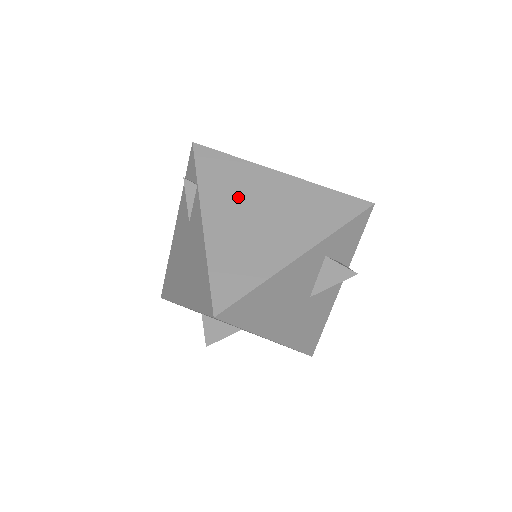
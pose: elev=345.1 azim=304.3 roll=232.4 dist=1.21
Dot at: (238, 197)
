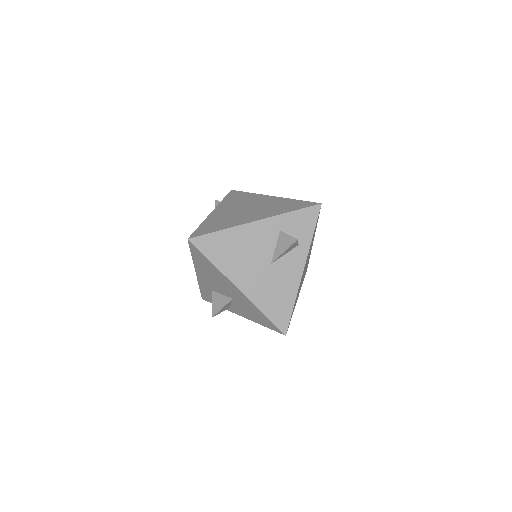
Dot at: (239, 204)
